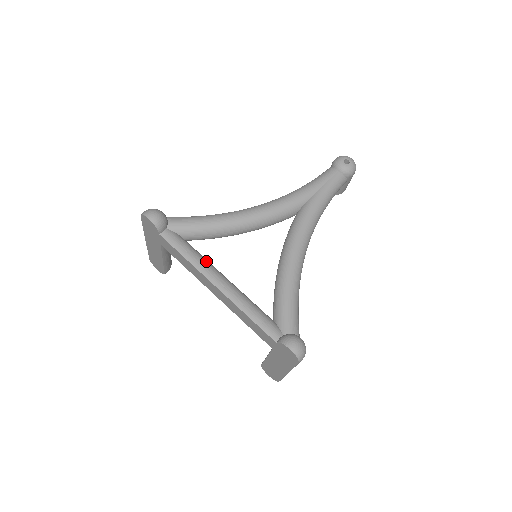
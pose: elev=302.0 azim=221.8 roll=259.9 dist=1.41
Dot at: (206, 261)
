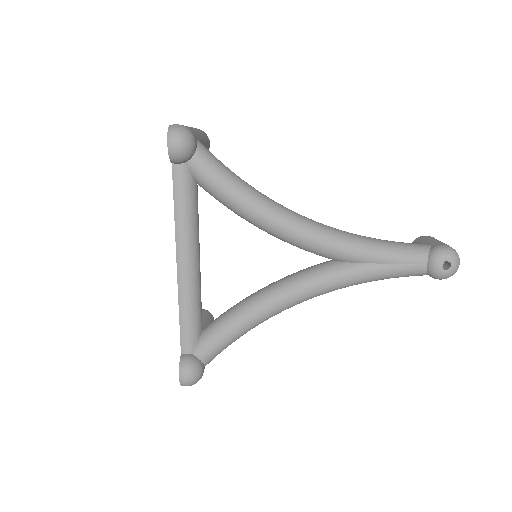
Dot at: (193, 231)
